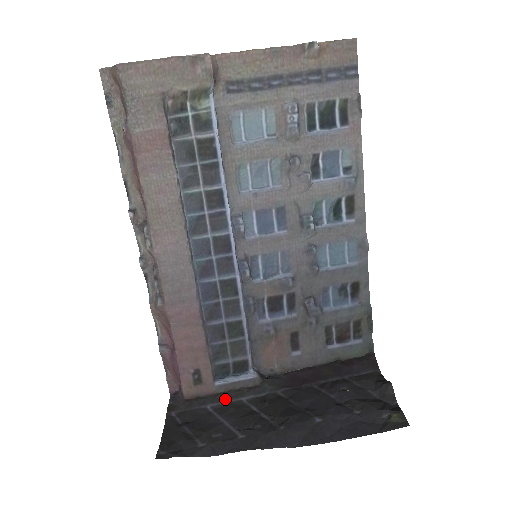
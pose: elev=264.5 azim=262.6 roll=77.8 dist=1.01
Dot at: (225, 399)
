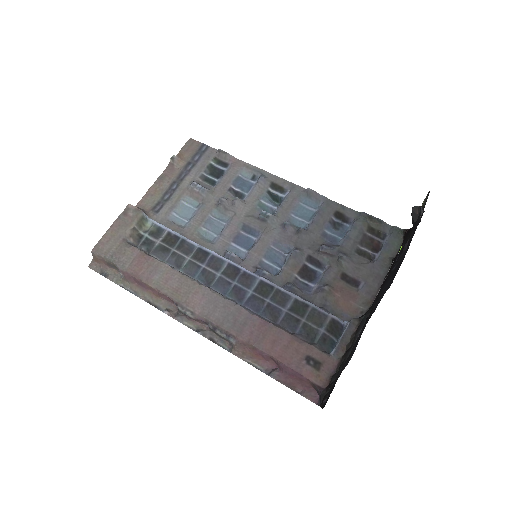
Dot at: (348, 353)
